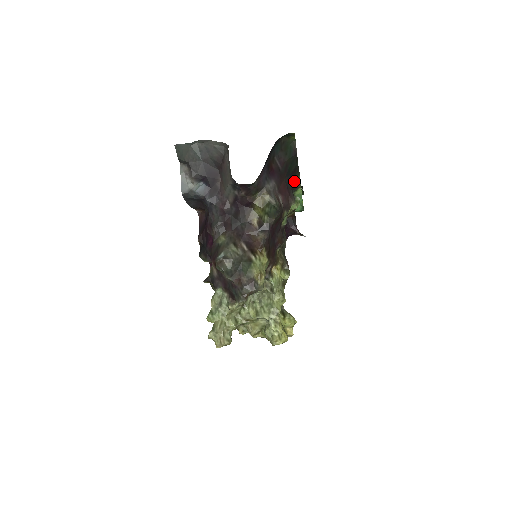
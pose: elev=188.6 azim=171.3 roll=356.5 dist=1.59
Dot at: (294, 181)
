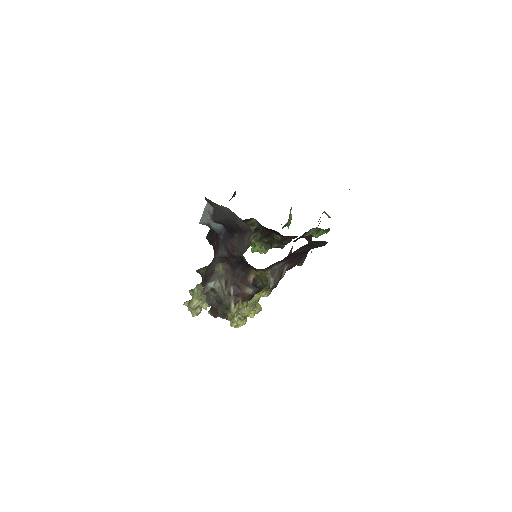
Dot at: occluded
